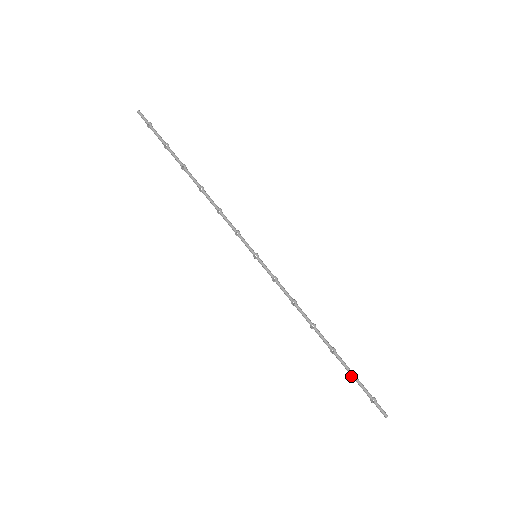
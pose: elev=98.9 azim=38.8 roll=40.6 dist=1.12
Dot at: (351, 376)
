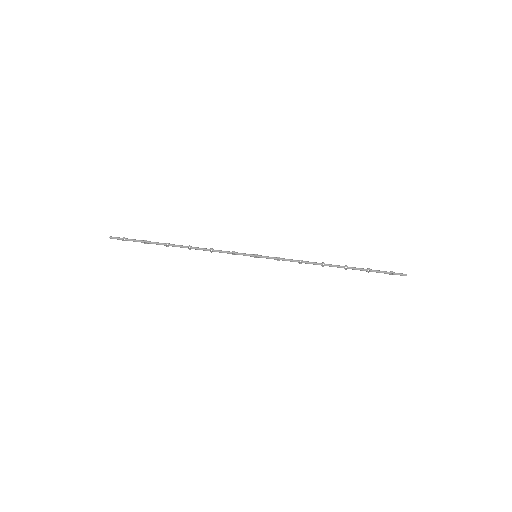
Dot at: (368, 272)
